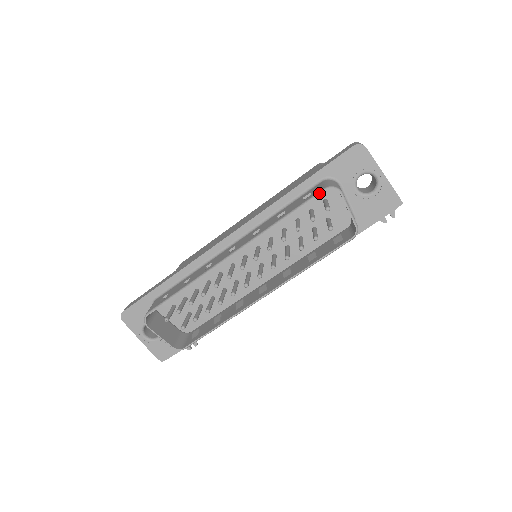
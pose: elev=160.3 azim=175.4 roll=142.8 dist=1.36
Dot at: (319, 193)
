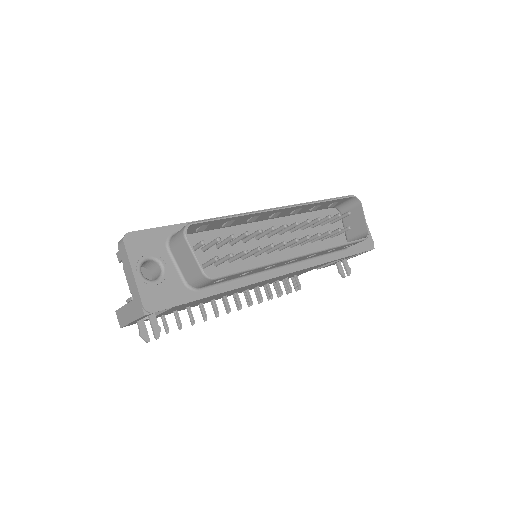
Dot at: (349, 196)
